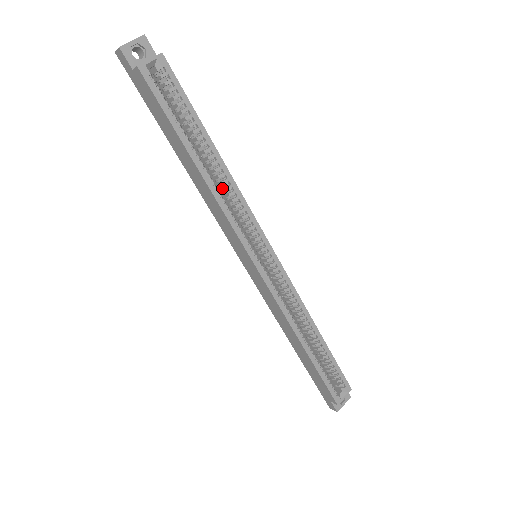
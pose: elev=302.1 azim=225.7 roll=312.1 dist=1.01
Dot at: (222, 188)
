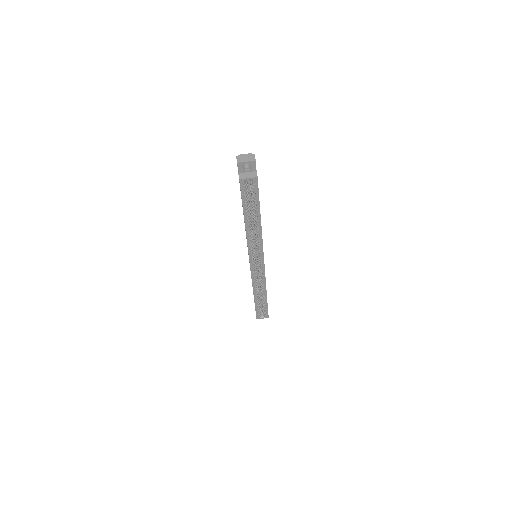
Dot at: (255, 230)
